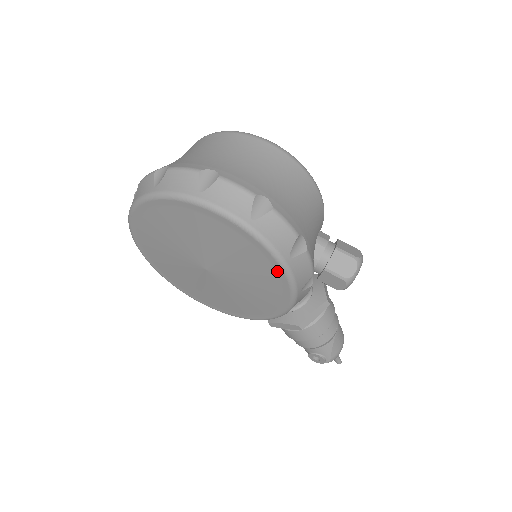
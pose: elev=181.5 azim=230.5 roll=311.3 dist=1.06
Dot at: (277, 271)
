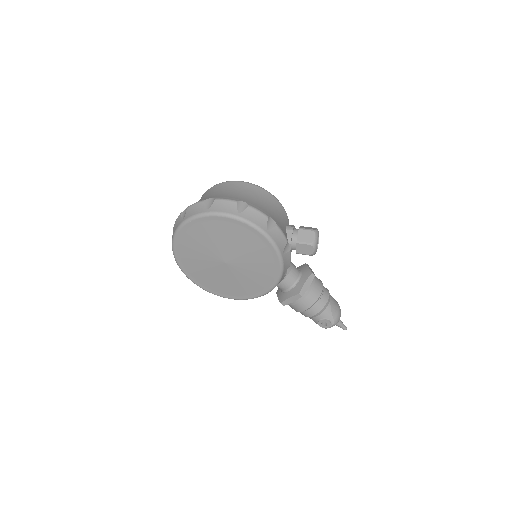
Dot at: (263, 241)
